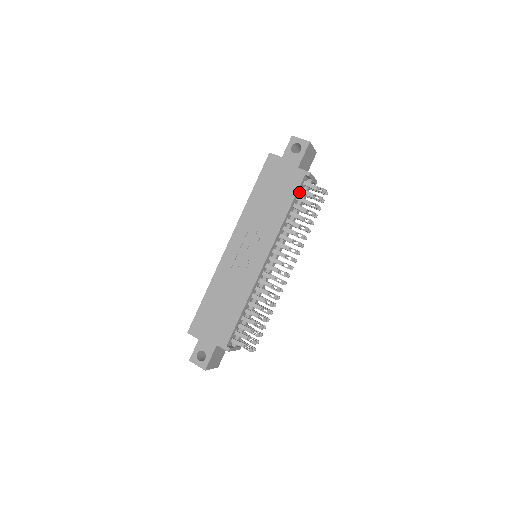
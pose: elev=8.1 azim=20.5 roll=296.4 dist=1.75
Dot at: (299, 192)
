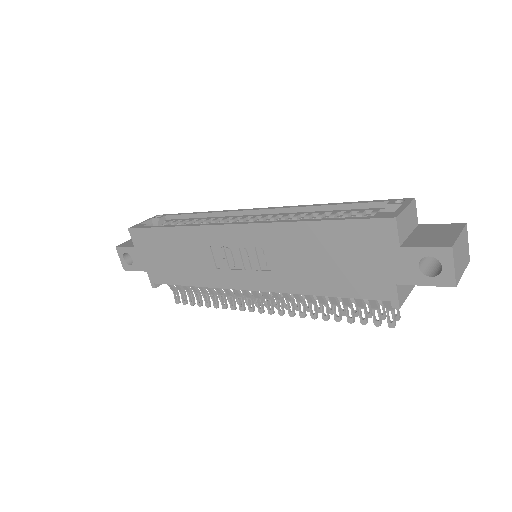
Dot at: occluded
